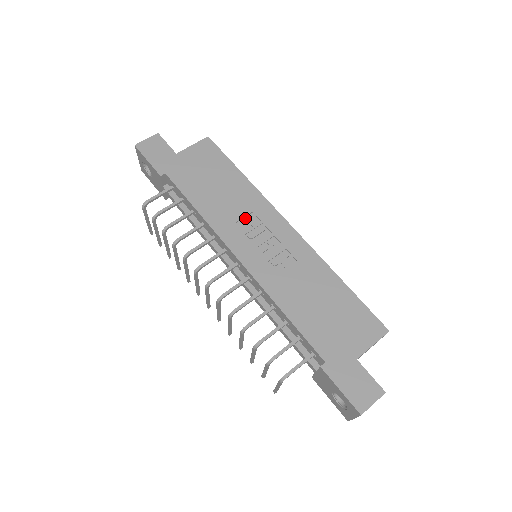
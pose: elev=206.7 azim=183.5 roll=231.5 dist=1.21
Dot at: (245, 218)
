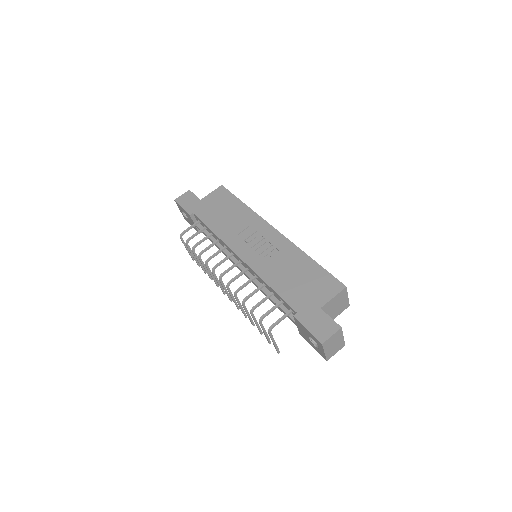
Dot at: (245, 231)
